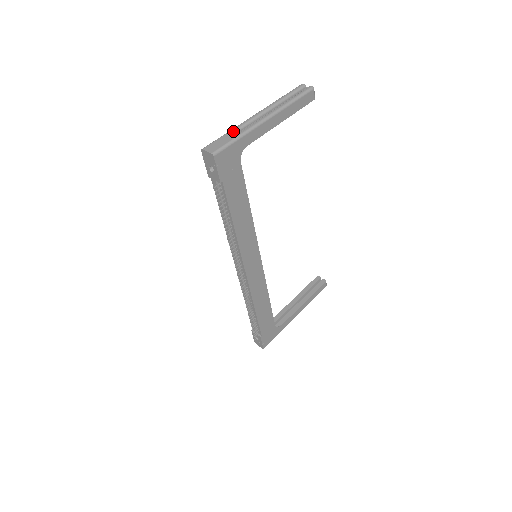
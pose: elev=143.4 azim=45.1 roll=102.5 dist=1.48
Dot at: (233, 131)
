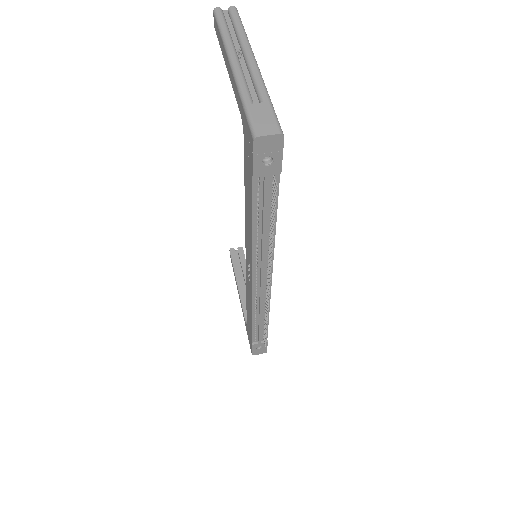
Dot at: (249, 95)
